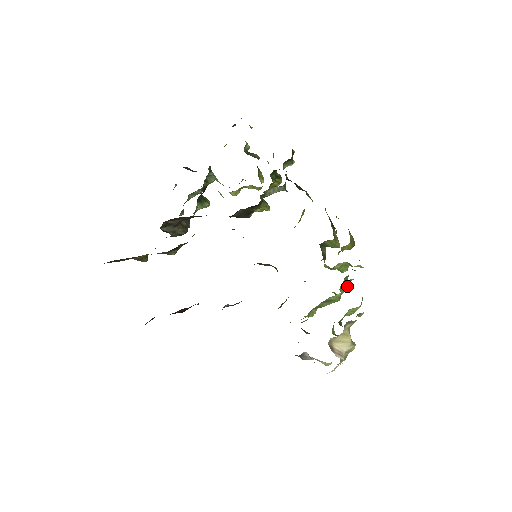
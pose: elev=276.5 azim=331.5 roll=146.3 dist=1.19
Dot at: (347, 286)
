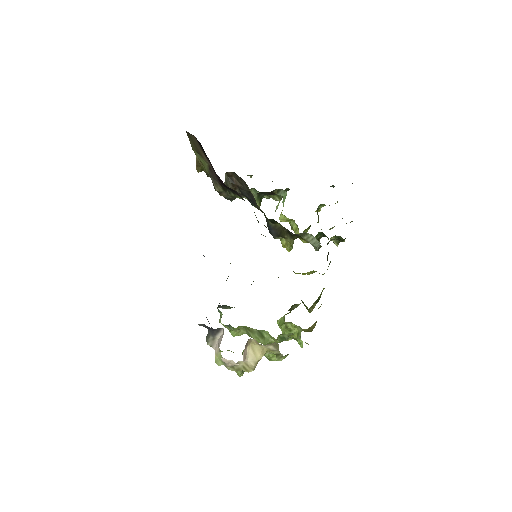
Dot at: occluded
